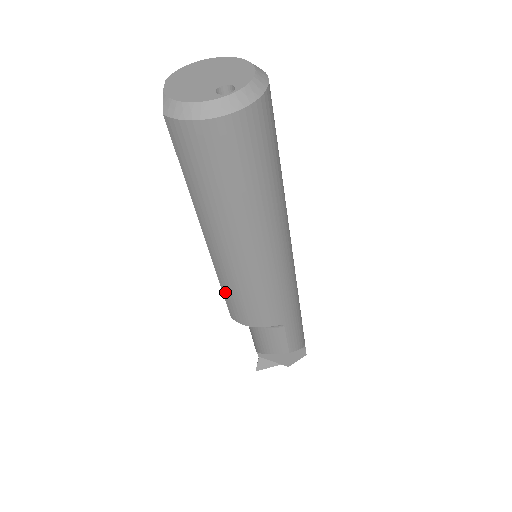
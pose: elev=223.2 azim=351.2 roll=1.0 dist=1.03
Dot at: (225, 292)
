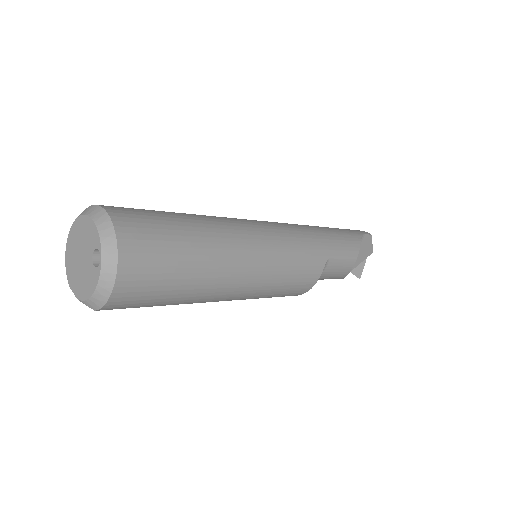
Dot at: (271, 297)
